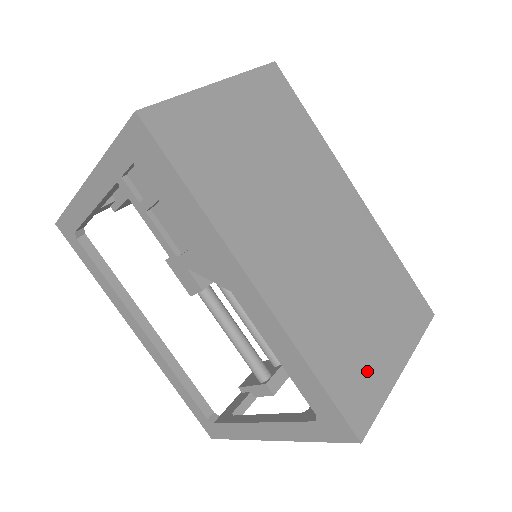
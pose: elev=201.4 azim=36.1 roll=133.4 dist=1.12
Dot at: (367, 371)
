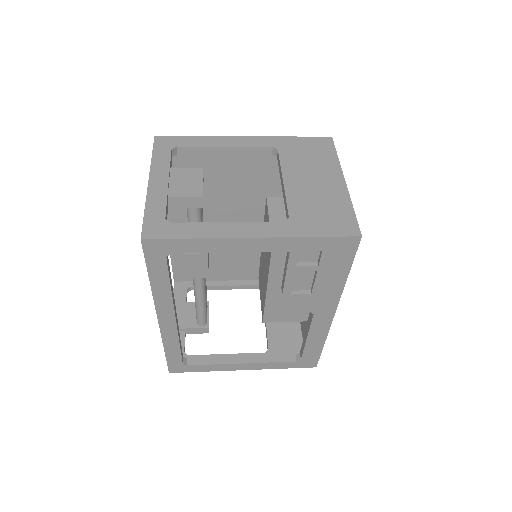
Dot at: occluded
